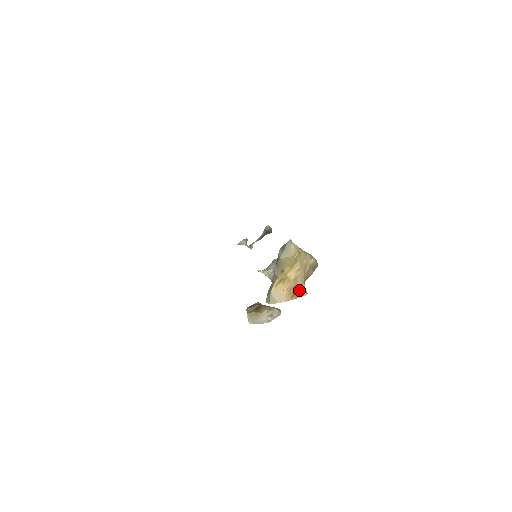
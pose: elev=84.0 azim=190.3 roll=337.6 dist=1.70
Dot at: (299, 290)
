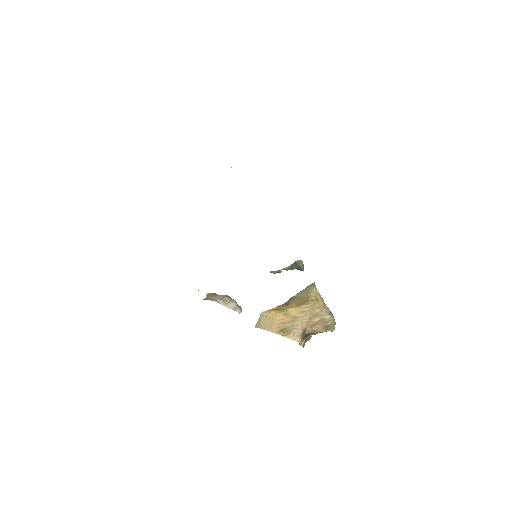
Dot at: (292, 330)
